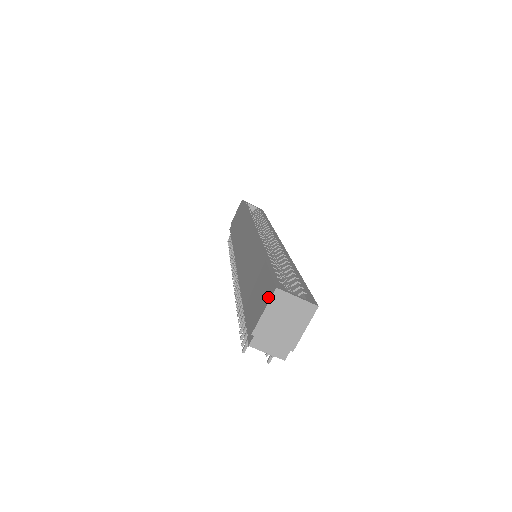
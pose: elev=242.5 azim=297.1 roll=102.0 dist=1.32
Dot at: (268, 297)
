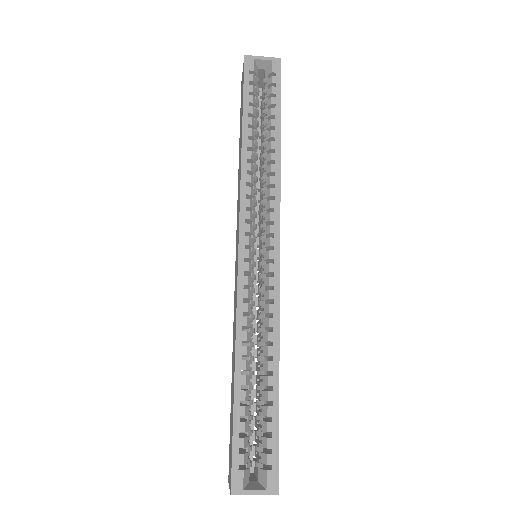
Dot at: (230, 483)
